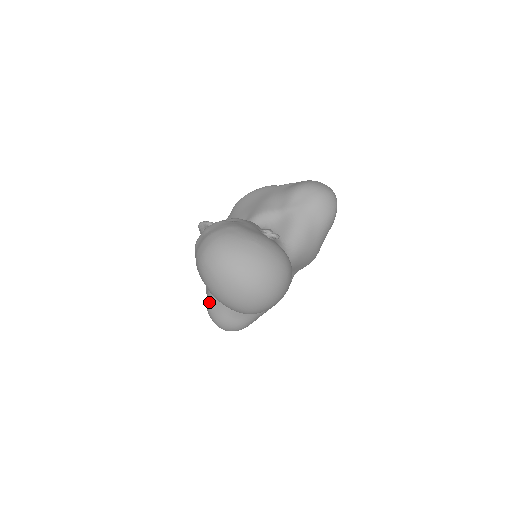
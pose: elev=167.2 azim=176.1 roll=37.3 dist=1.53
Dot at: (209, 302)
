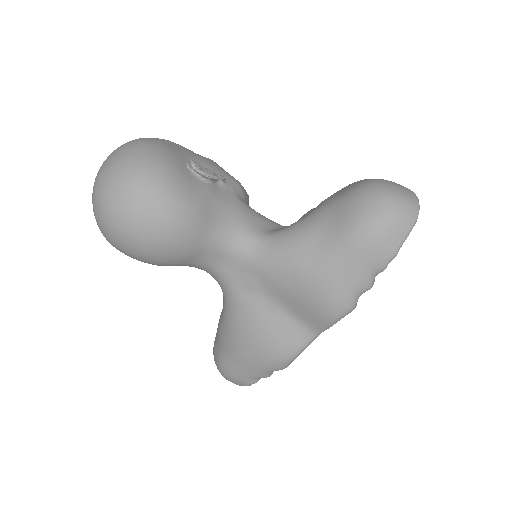
Dot at: occluded
